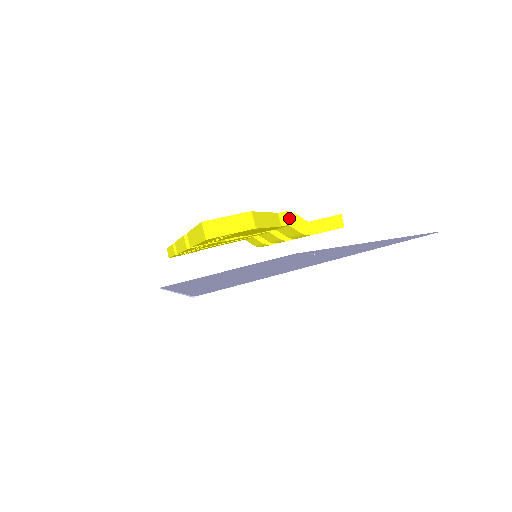
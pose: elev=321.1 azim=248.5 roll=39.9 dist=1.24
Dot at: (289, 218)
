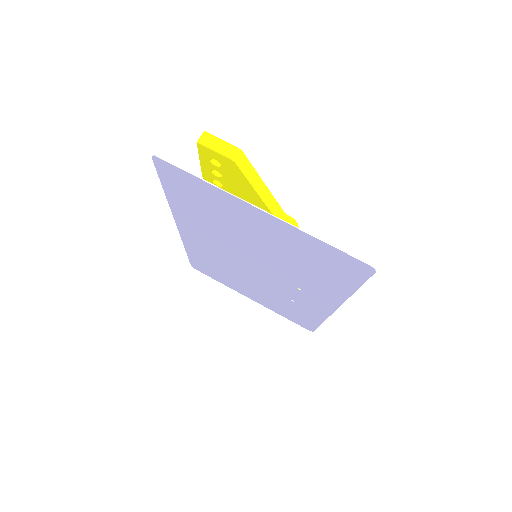
Dot at: (290, 223)
